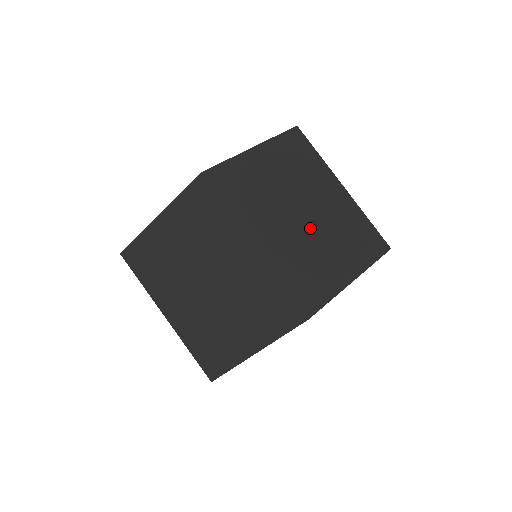
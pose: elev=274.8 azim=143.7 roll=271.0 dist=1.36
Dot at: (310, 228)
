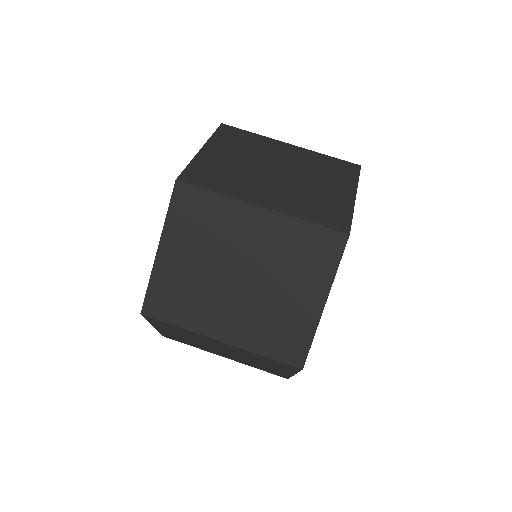
Dot at: (292, 178)
